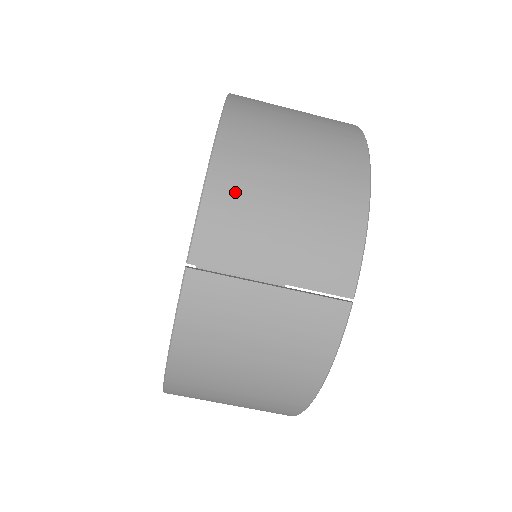
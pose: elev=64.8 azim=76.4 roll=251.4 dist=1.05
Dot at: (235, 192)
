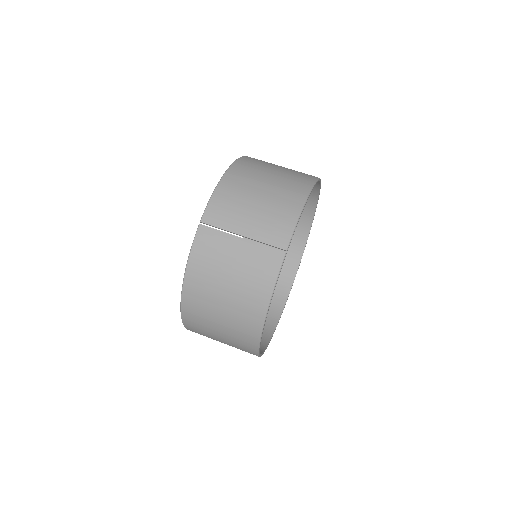
Dot at: (231, 191)
